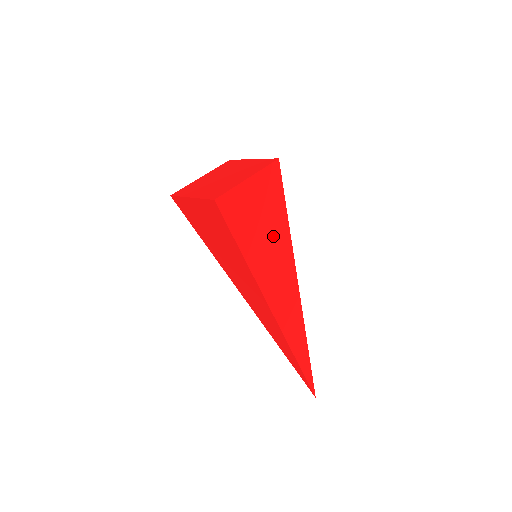
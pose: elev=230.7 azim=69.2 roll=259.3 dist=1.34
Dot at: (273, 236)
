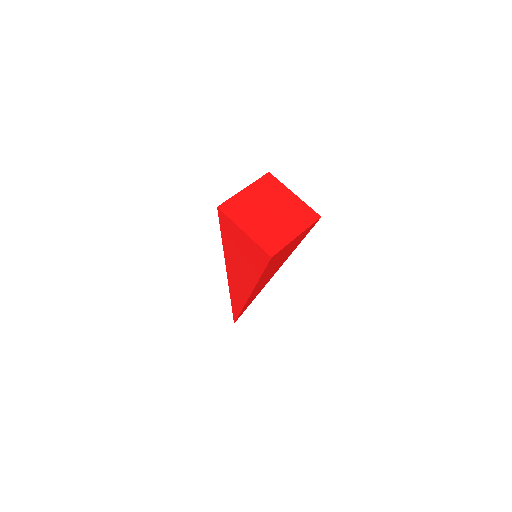
Dot at: (283, 259)
